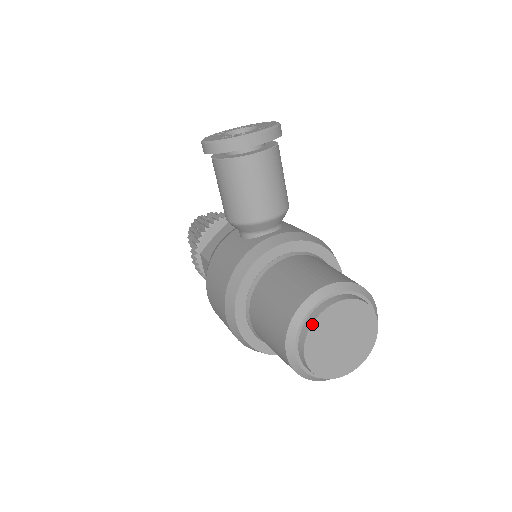
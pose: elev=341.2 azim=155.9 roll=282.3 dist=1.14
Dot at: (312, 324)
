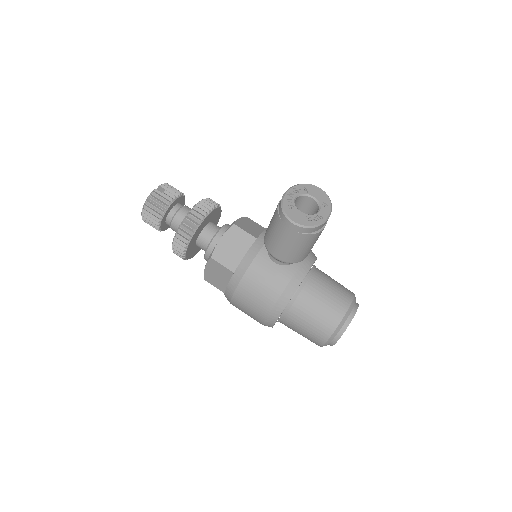
Dot at: occluded
